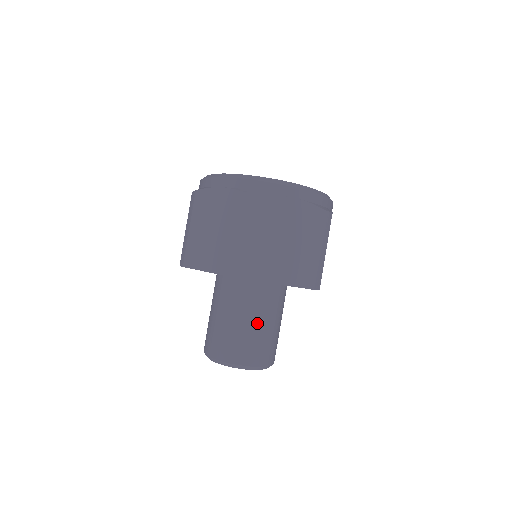
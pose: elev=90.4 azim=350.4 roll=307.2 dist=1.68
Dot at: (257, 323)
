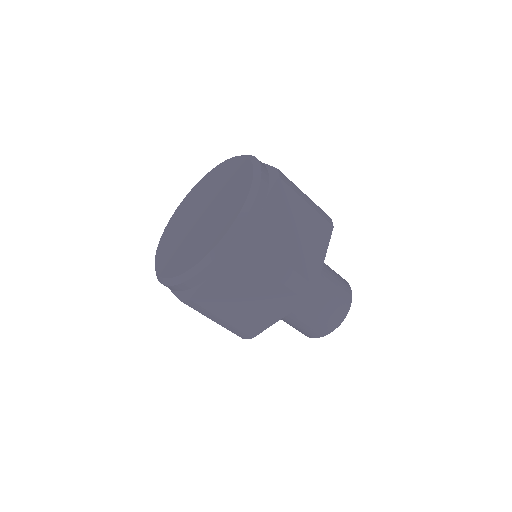
Dot at: (302, 316)
